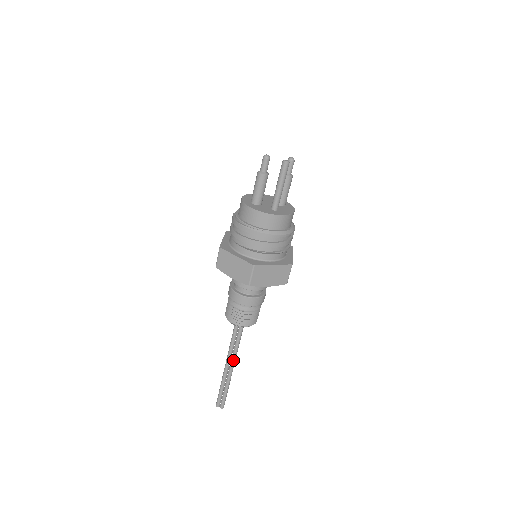
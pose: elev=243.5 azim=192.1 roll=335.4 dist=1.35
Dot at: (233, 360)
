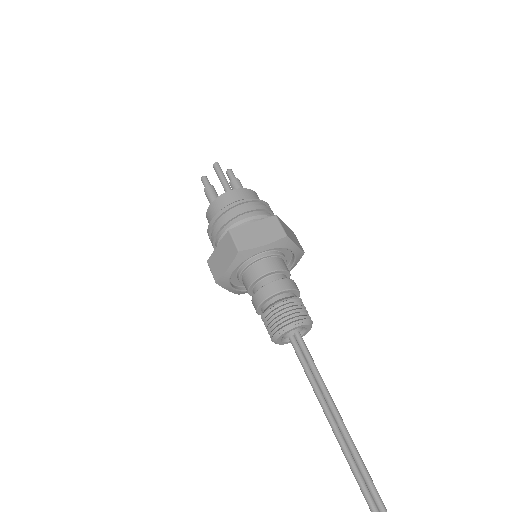
Dot at: (327, 399)
